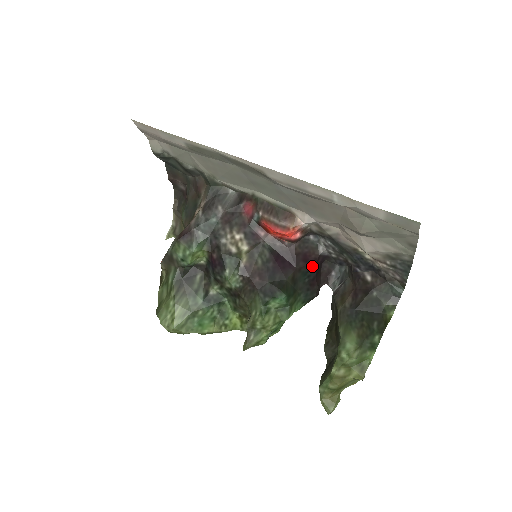
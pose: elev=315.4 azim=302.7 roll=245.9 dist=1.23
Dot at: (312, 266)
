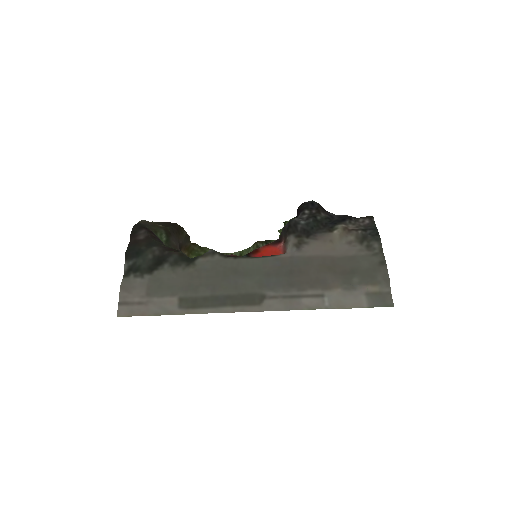
Dot at: occluded
